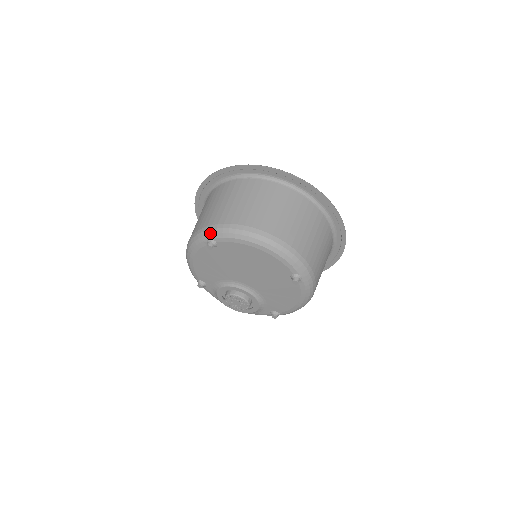
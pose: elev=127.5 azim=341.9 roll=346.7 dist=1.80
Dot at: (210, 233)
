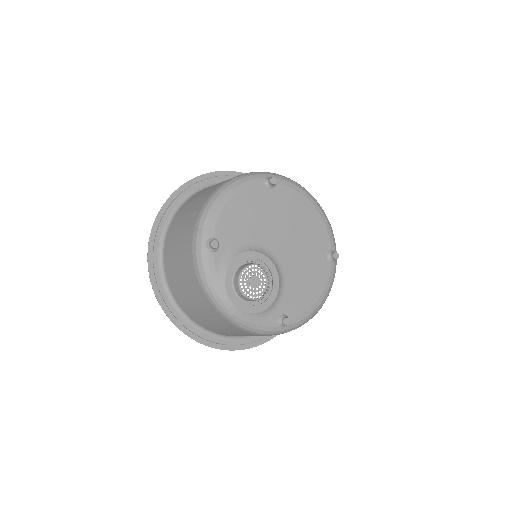
Dot at: (270, 173)
